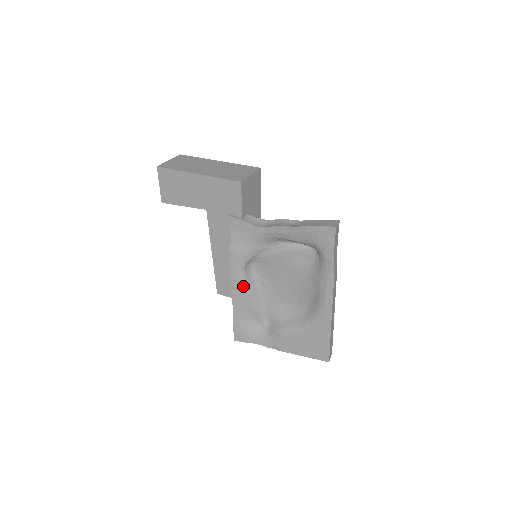
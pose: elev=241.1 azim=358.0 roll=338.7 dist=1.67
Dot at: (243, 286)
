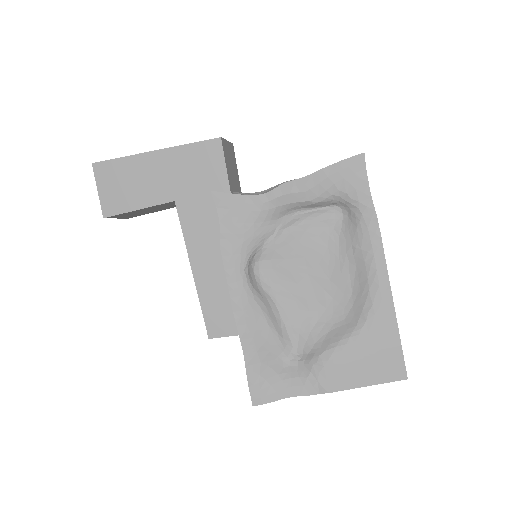
Dot at: (250, 300)
